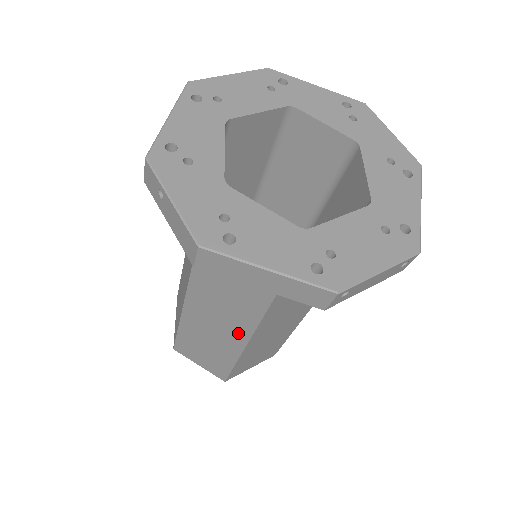
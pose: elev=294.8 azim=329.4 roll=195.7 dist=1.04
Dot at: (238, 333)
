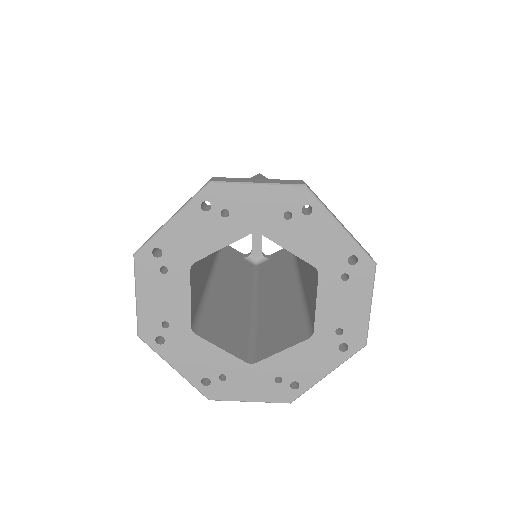
Dot at: occluded
